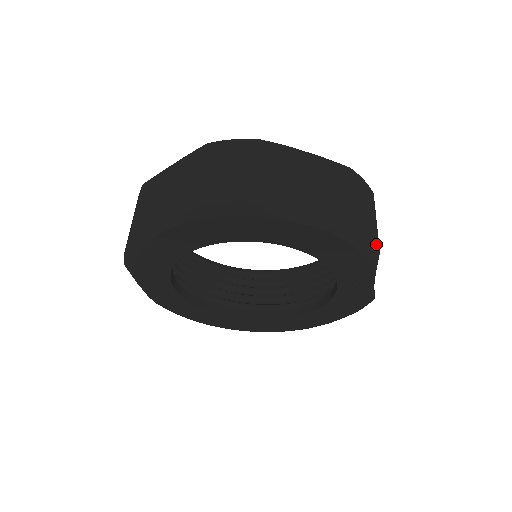
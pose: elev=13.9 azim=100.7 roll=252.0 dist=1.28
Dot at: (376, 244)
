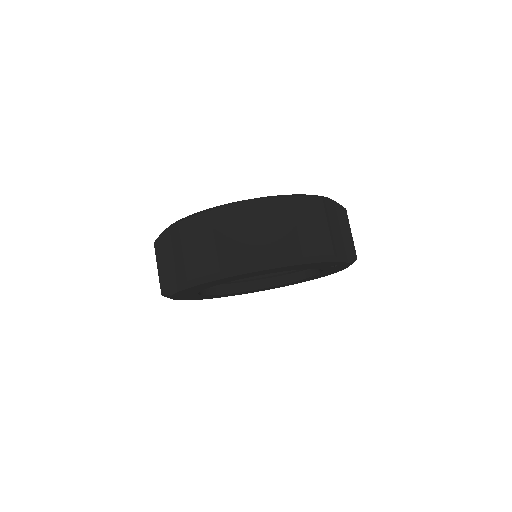
Dot at: (328, 251)
